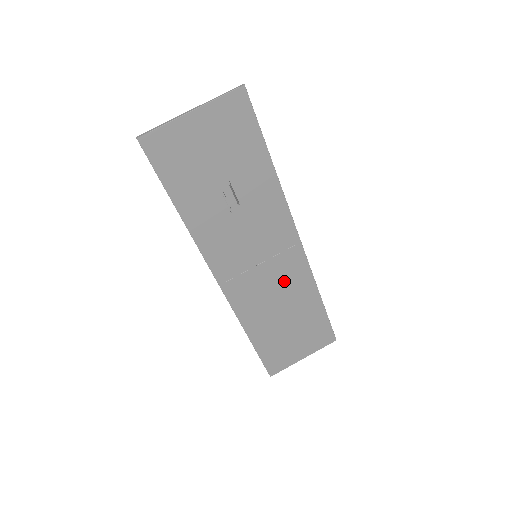
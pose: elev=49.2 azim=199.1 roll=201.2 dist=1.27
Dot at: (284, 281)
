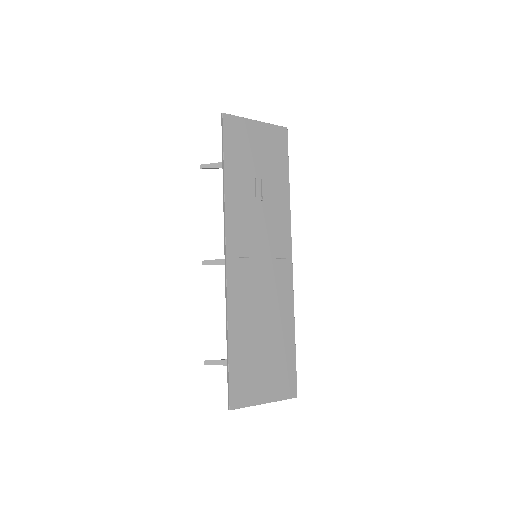
Dot at: (272, 289)
